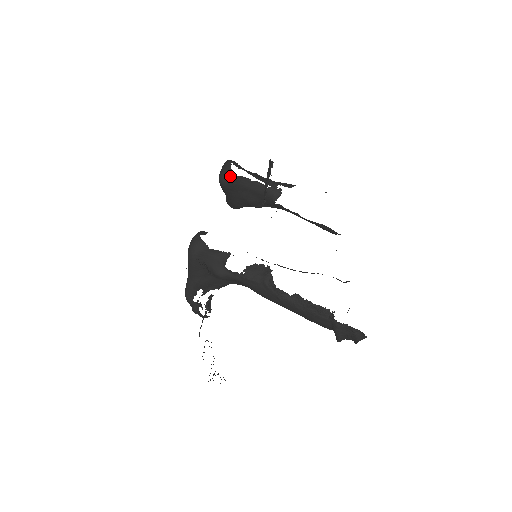
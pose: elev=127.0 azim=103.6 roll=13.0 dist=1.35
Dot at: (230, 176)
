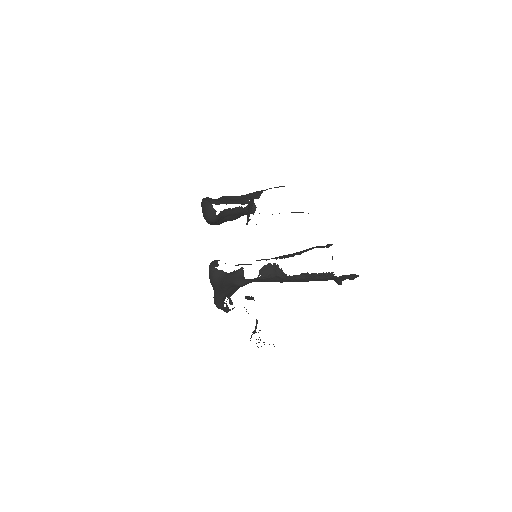
Dot at: (216, 215)
